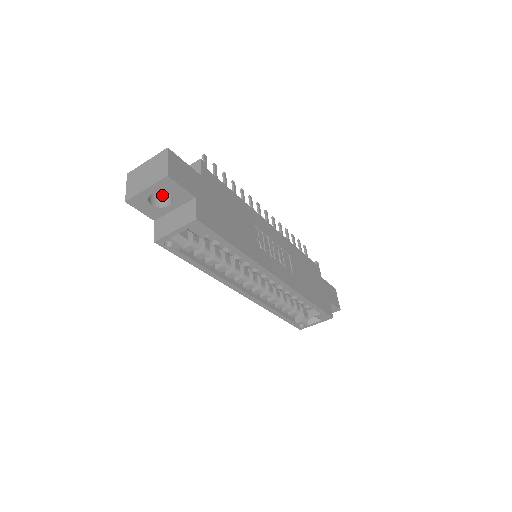
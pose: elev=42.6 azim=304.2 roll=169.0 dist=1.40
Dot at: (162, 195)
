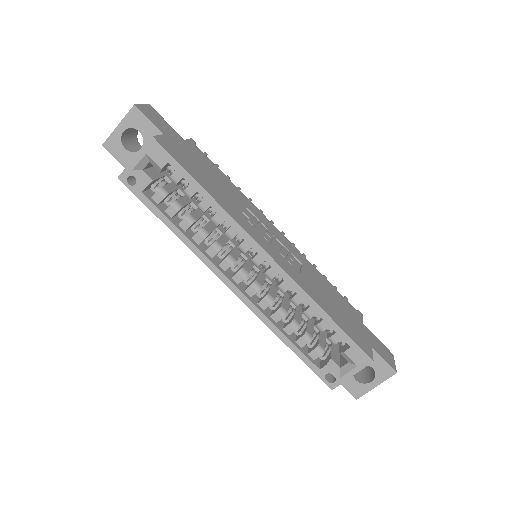
Dot at: occluded
